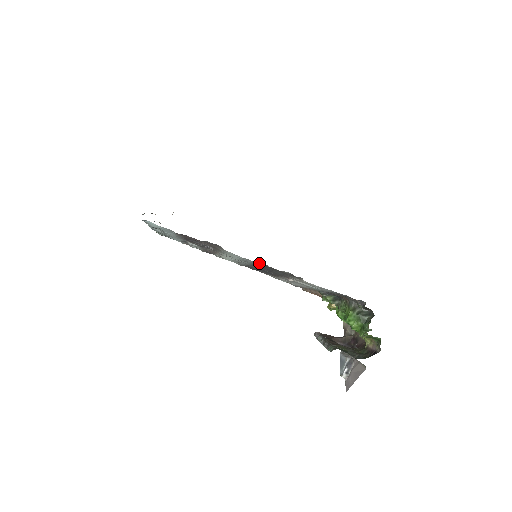
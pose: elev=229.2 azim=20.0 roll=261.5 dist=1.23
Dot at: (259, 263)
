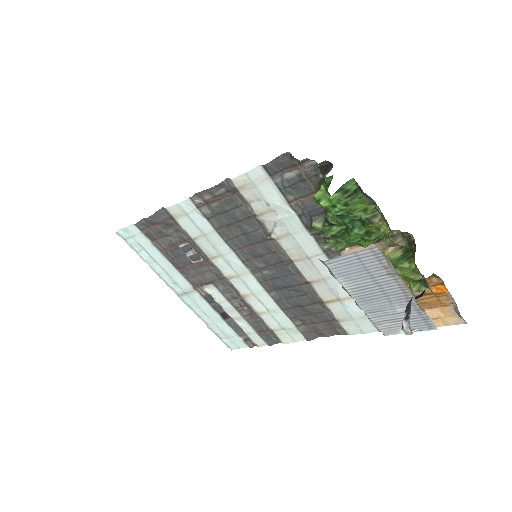
Dot at: (210, 214)
